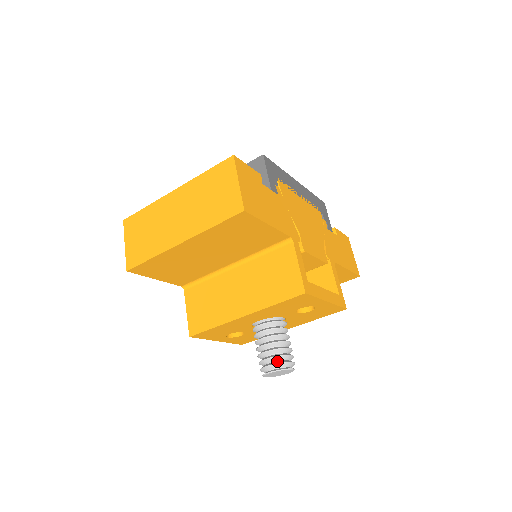
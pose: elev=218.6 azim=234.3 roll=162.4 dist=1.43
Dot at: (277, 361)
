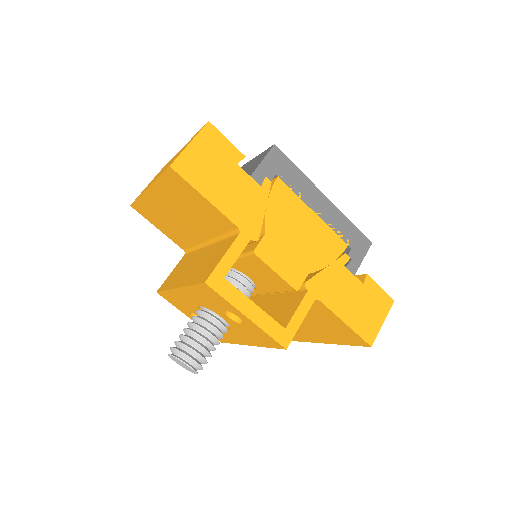
Dot at: (181, 349)
